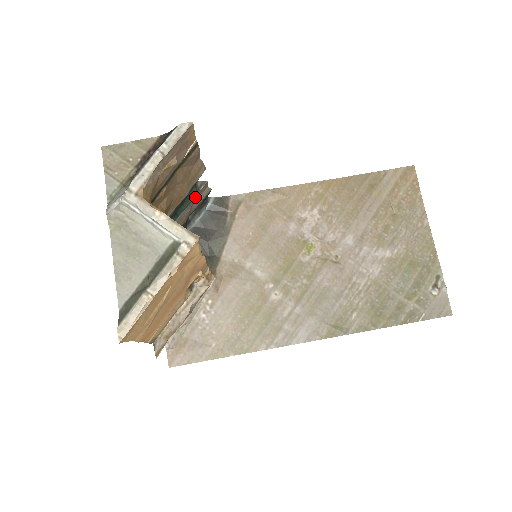
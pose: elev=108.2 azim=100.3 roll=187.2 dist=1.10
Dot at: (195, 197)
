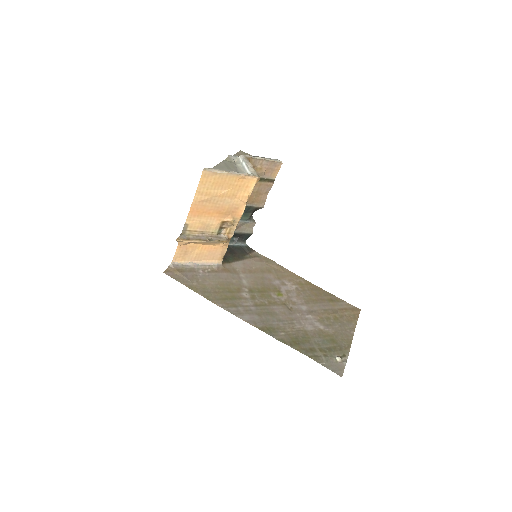
Dot at: (246, 222)
